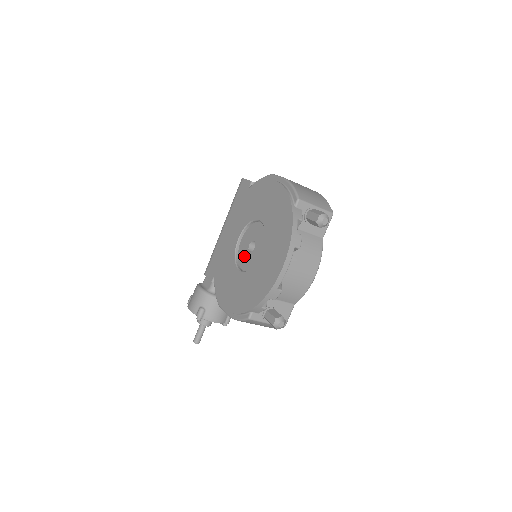
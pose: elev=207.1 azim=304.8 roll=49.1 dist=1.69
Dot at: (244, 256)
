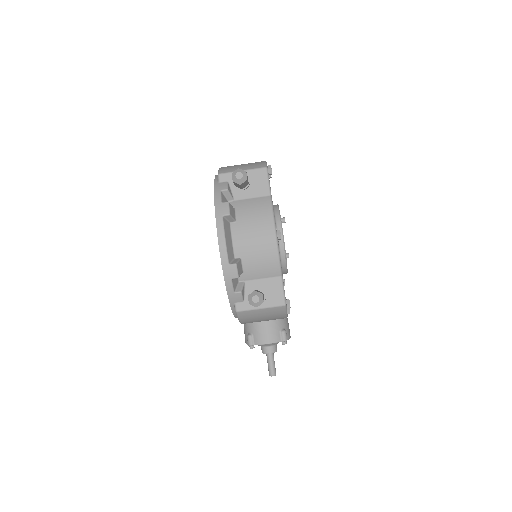
Dot at: occluded
